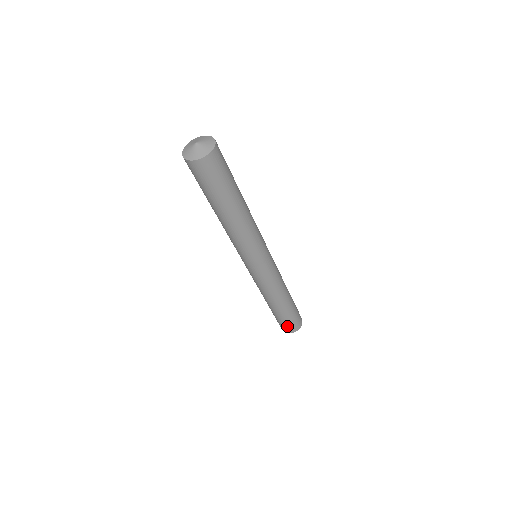
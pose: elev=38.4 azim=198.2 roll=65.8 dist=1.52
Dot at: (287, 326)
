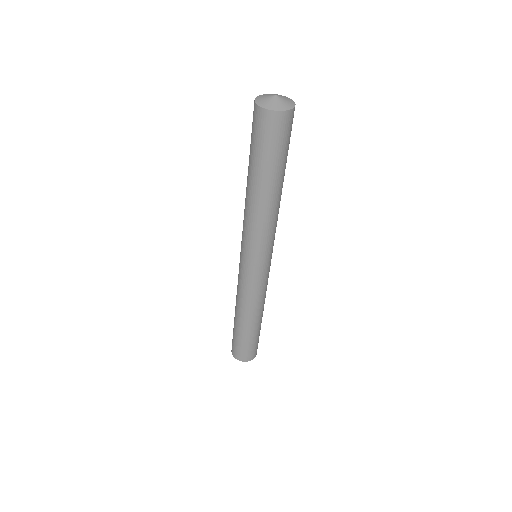
Dot at: (241, 351)
